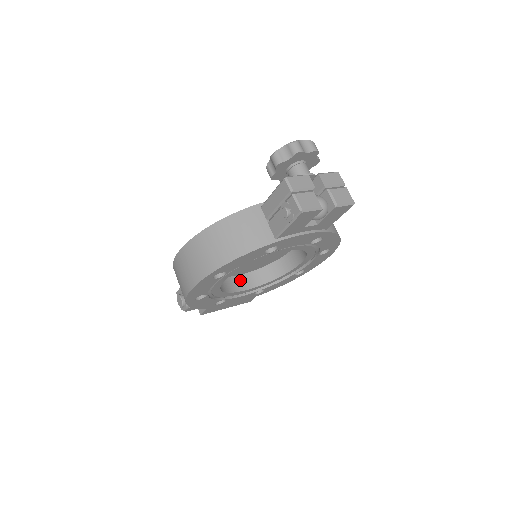
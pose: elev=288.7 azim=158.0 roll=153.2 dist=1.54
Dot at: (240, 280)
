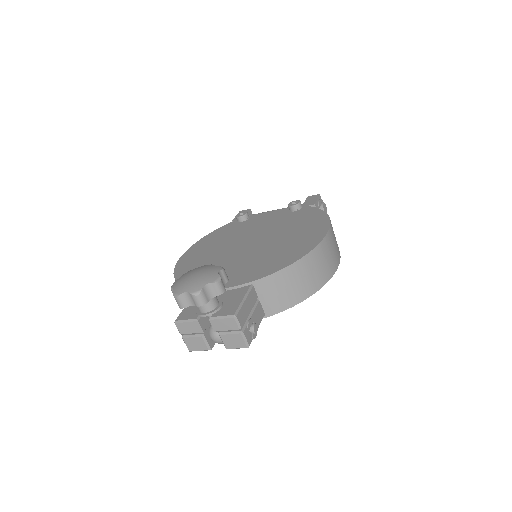
Dot at: occluded
